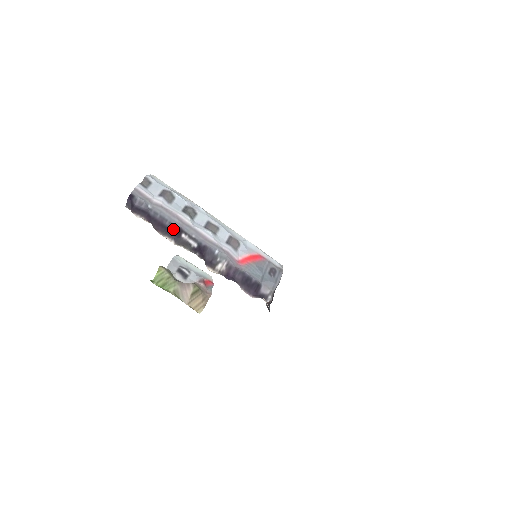
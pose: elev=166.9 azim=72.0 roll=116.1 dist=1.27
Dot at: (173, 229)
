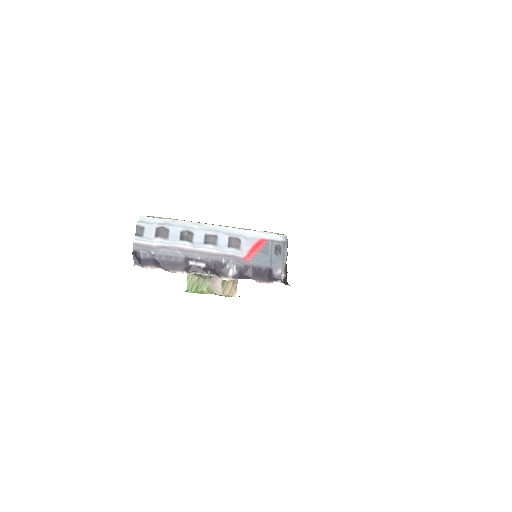
Dot at: (180, 262)
